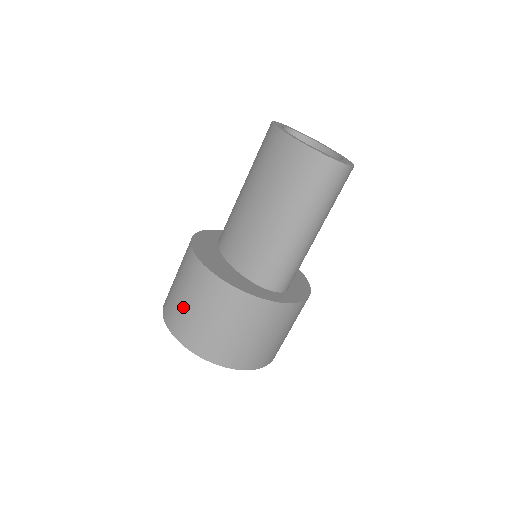
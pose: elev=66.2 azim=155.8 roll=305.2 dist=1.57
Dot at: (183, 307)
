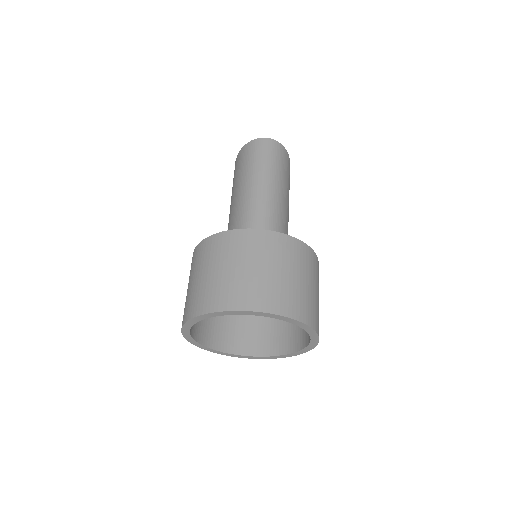
Dot at: occluded
